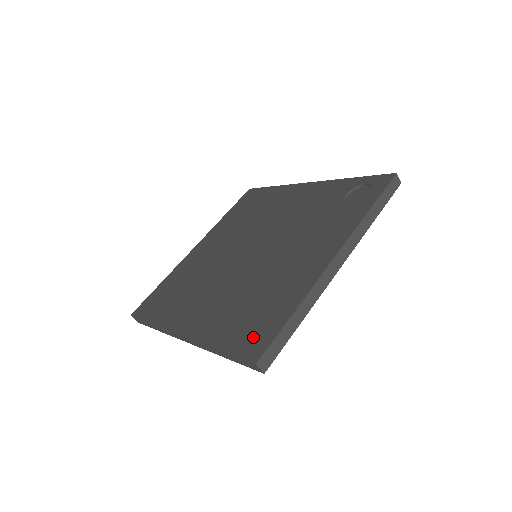
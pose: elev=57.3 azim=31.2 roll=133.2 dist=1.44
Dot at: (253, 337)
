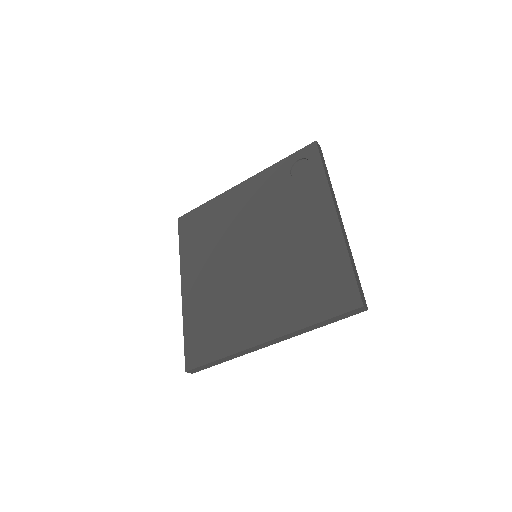
Dot at: (339, 296)
